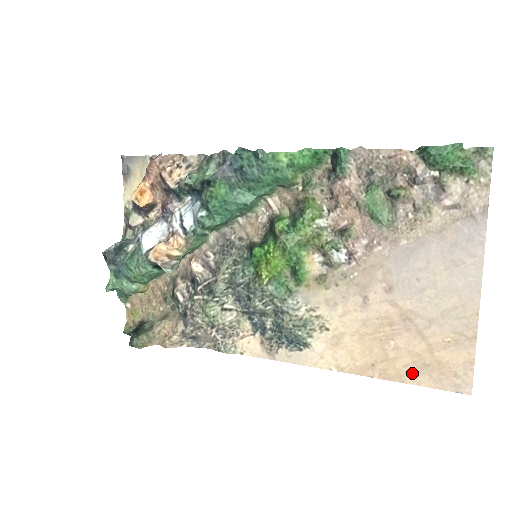
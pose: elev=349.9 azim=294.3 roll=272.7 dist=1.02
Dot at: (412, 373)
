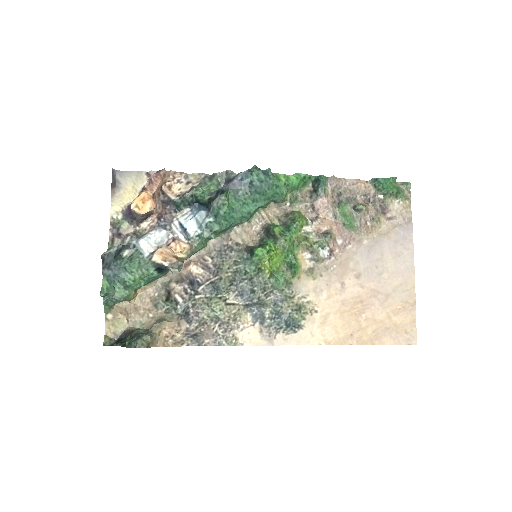
Dot at: (379, 336)
